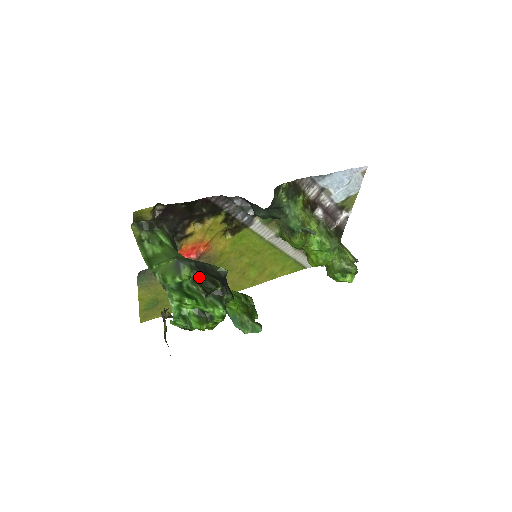
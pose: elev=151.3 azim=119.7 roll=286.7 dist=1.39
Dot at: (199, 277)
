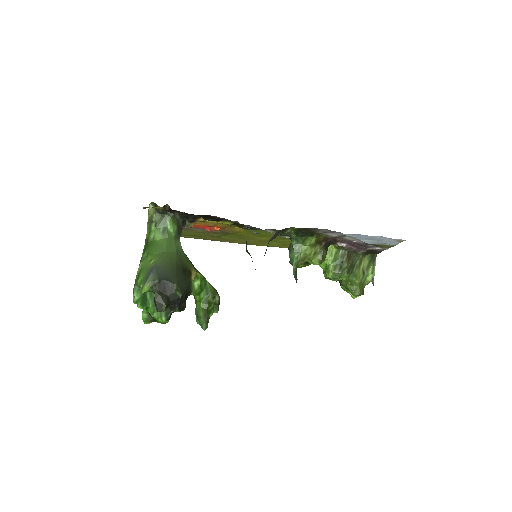
Dot at: (155, 294)
